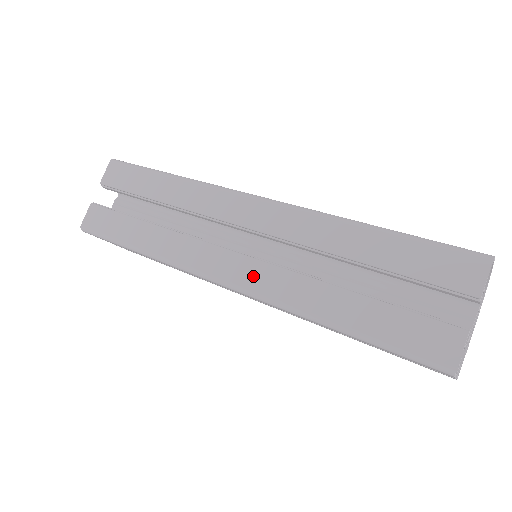
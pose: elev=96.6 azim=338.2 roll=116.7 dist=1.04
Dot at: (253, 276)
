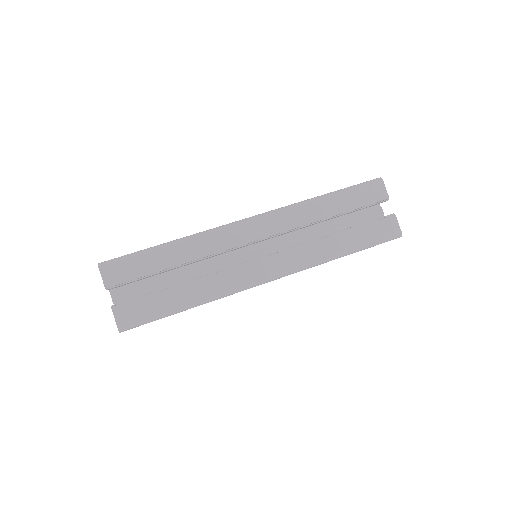
Dot at: (286, 262)
